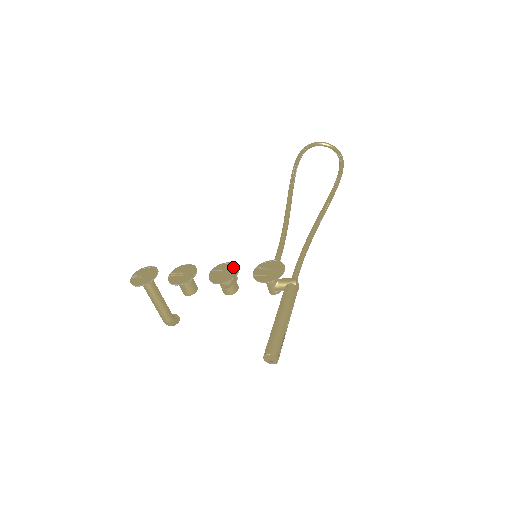
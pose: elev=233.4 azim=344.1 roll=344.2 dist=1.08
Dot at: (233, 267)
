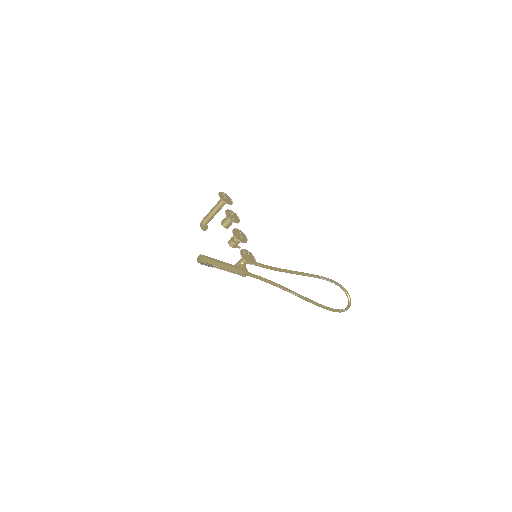
Dot at: (245, 240)
